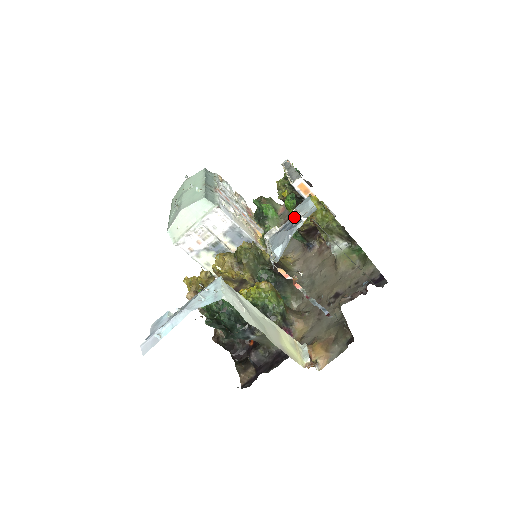
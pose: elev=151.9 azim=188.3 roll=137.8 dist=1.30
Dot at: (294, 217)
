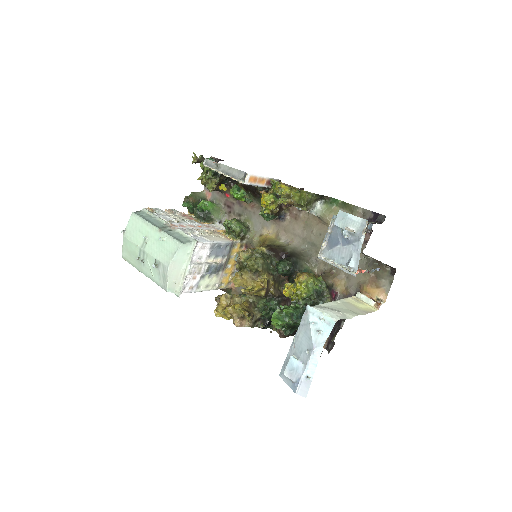
Dot at: (345, 233)
